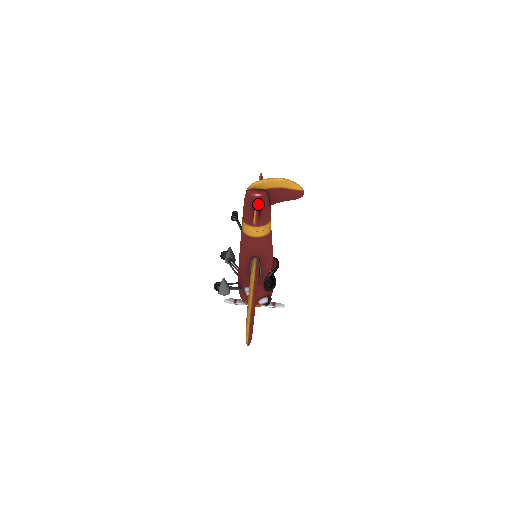
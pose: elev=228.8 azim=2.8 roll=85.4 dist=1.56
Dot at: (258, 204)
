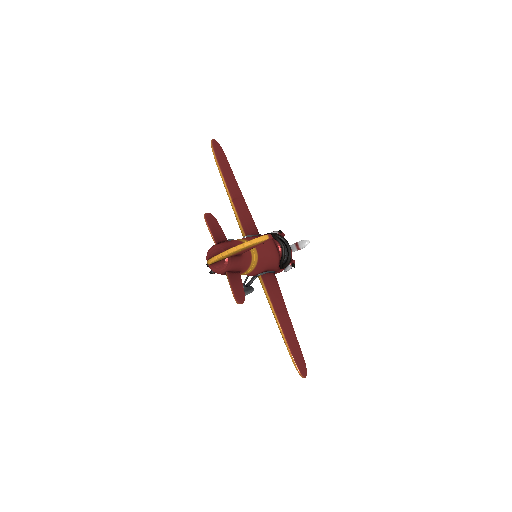
Dot at: (231, 279)
